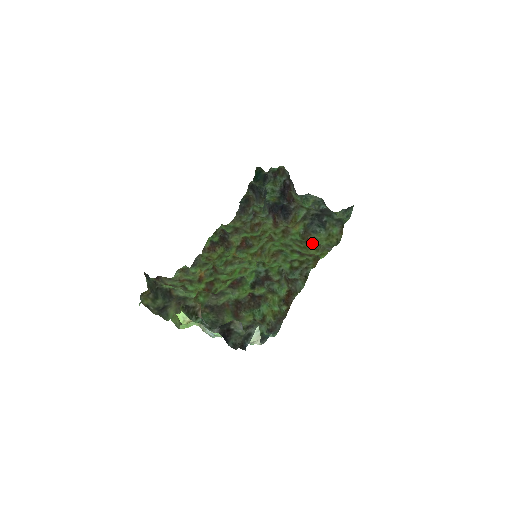
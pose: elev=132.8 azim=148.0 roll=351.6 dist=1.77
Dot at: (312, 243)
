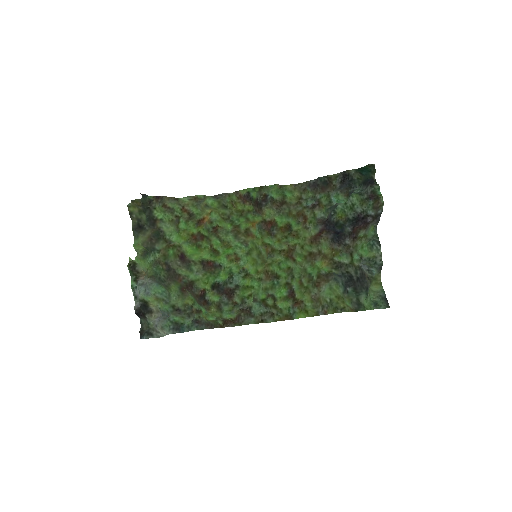
Dot at: (314, 293)
